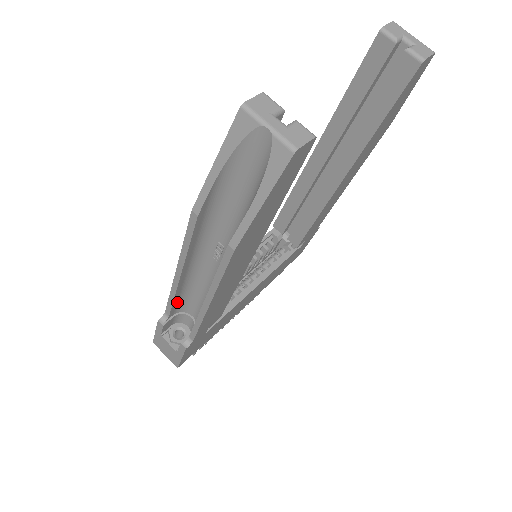
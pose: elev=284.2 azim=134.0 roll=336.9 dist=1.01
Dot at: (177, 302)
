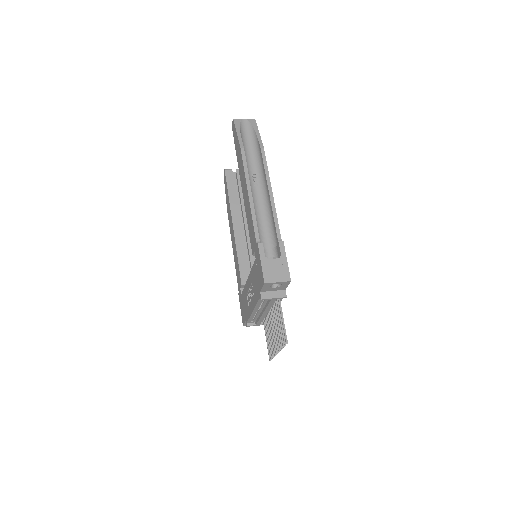
Dot at: (257, 230)
